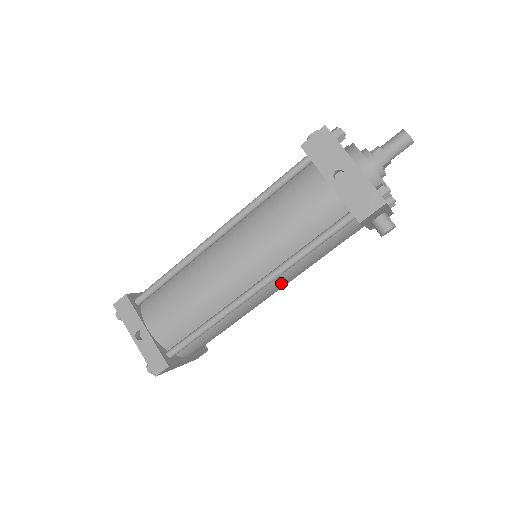
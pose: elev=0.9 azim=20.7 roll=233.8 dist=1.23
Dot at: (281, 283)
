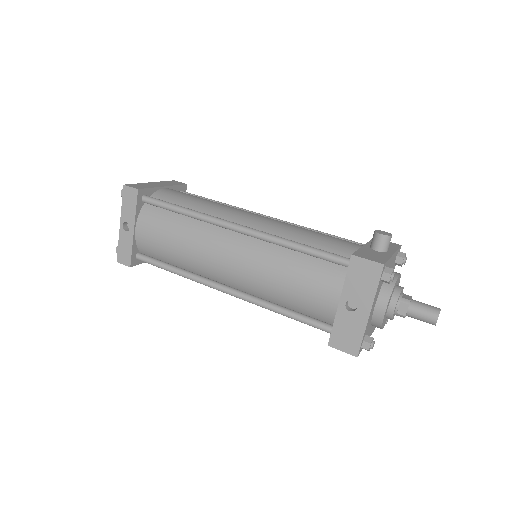
Dot at: occluded
